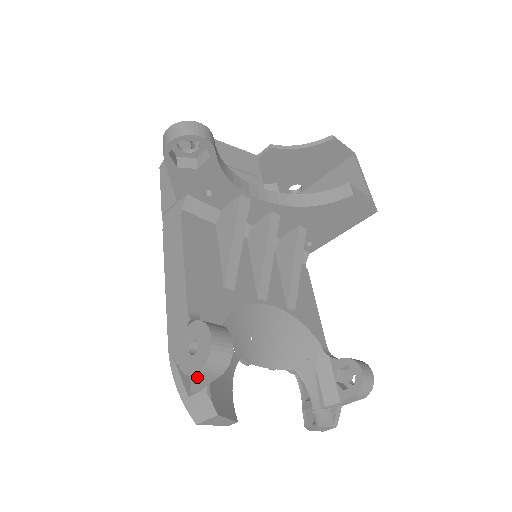
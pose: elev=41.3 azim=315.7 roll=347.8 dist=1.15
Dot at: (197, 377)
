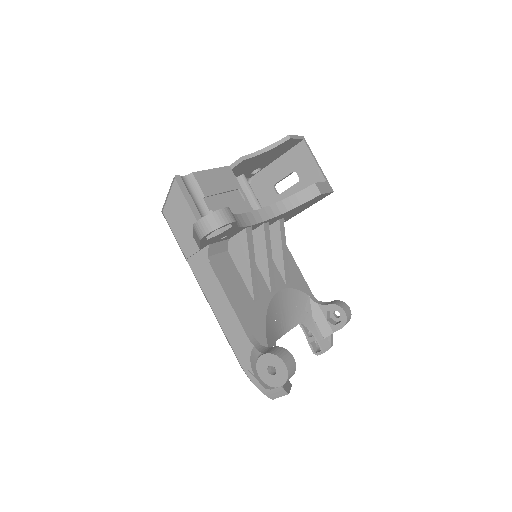
Dot at: (279, 386)
